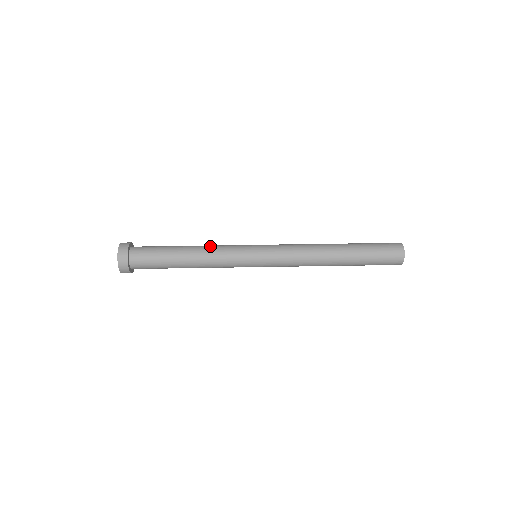
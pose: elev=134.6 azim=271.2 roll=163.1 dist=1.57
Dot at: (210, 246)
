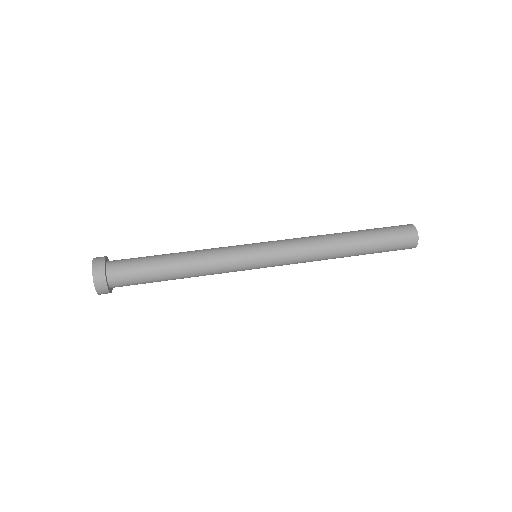
Dot at: (203, 254)
